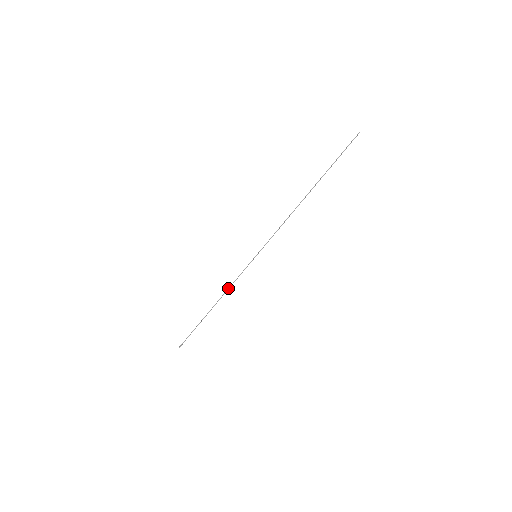
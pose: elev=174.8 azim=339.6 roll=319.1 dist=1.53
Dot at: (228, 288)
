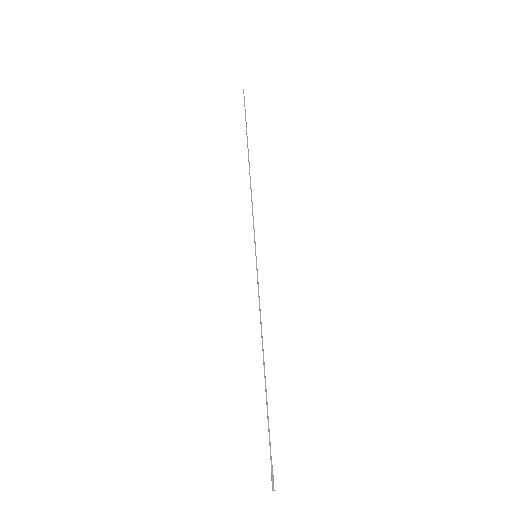
Dot at: (260, 322)
